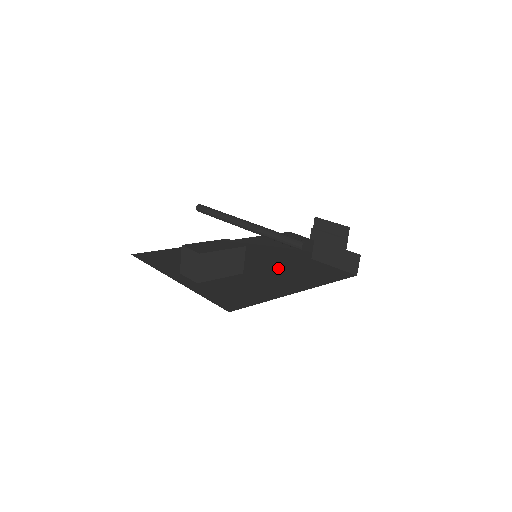
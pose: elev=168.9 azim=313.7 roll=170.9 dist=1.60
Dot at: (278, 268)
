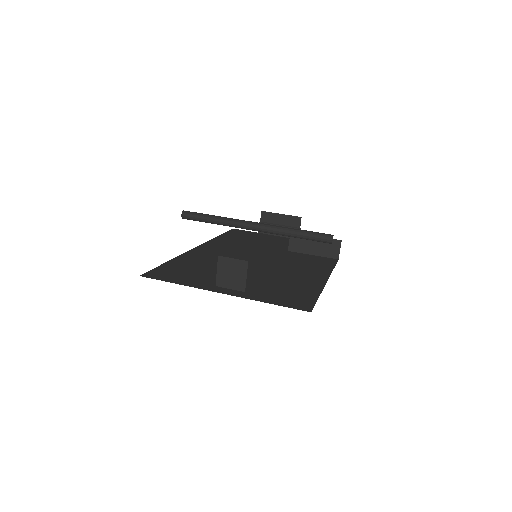
Dot at: (280, 264)
